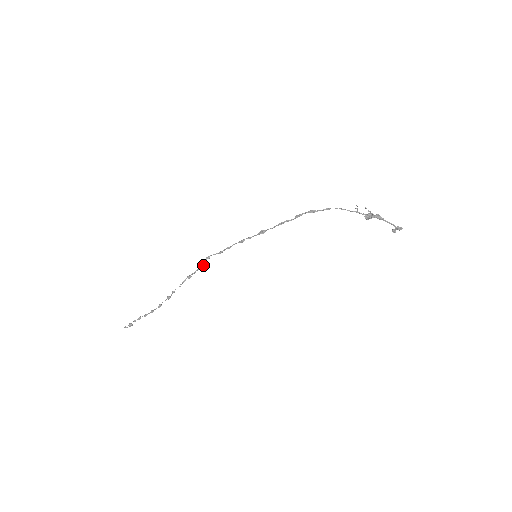
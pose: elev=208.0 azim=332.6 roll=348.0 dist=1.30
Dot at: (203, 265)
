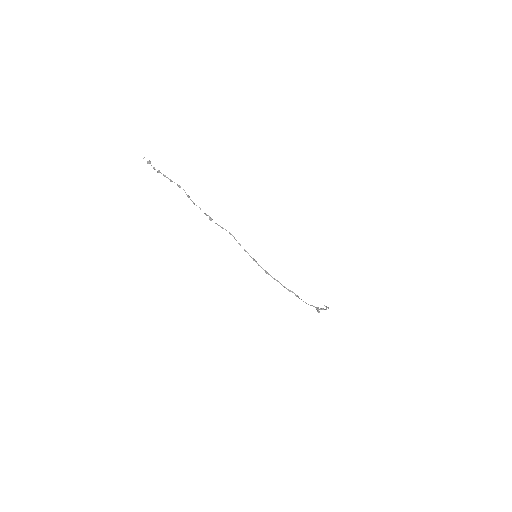
Dot at: occluded
